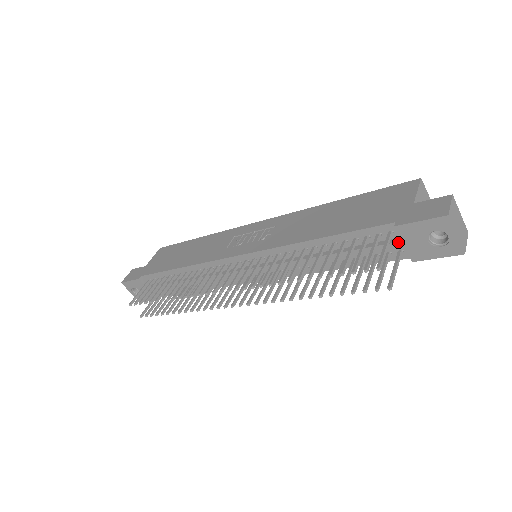
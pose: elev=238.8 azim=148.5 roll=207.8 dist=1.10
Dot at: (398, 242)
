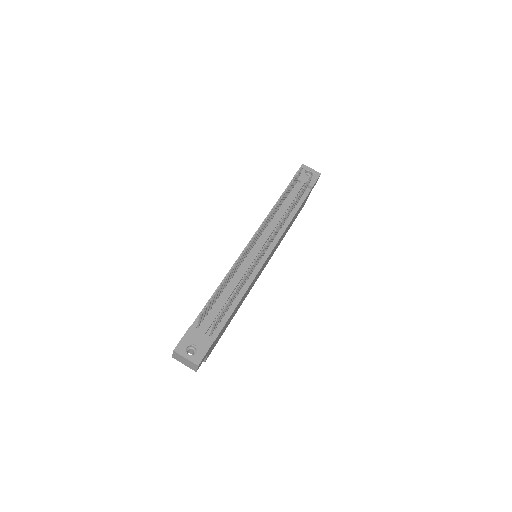
Dot at: (300, 182)
